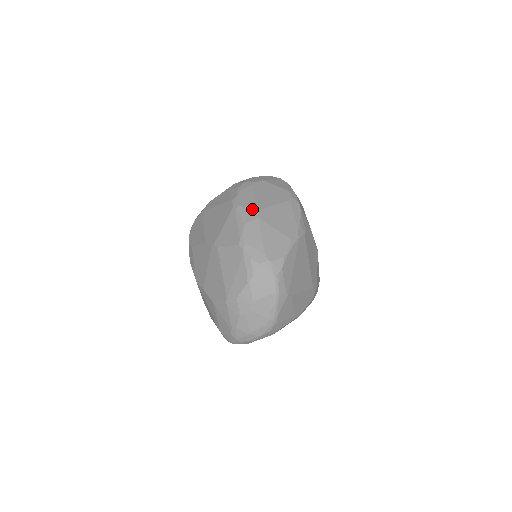
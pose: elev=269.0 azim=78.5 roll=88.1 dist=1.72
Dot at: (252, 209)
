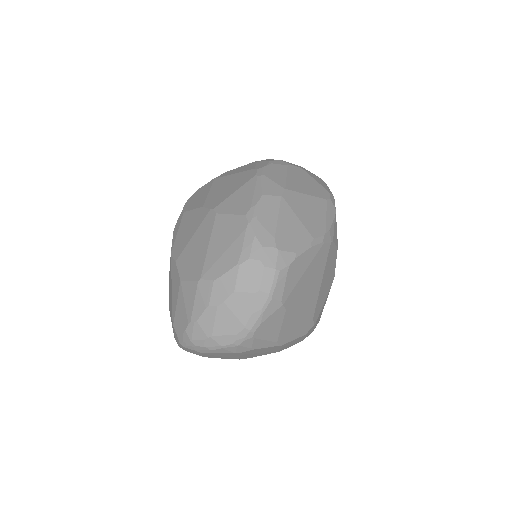
Dot at: (279, 185)
